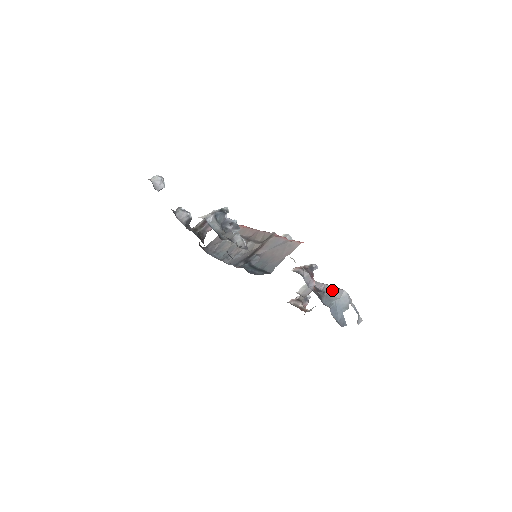
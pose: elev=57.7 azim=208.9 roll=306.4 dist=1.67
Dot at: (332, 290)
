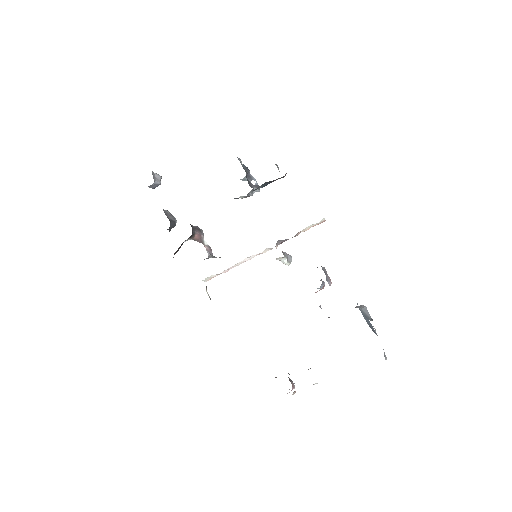
Dot at: occluded
